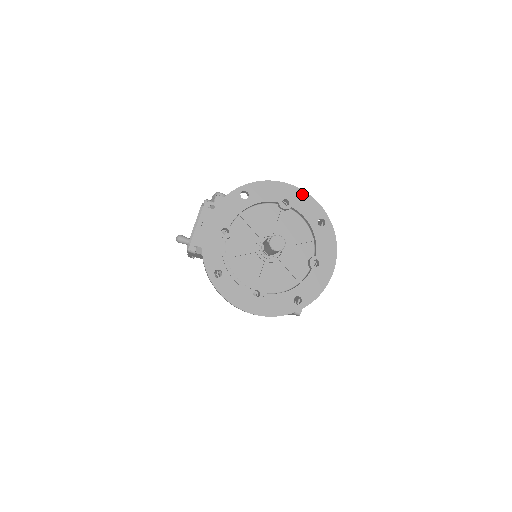
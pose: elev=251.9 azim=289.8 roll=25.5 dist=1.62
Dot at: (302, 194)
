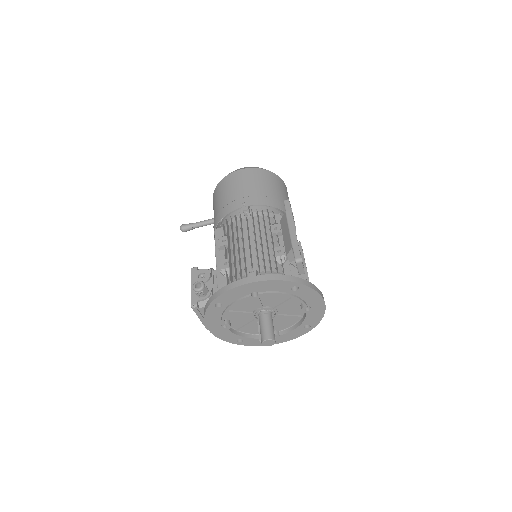
Dot at: (264, 283)
